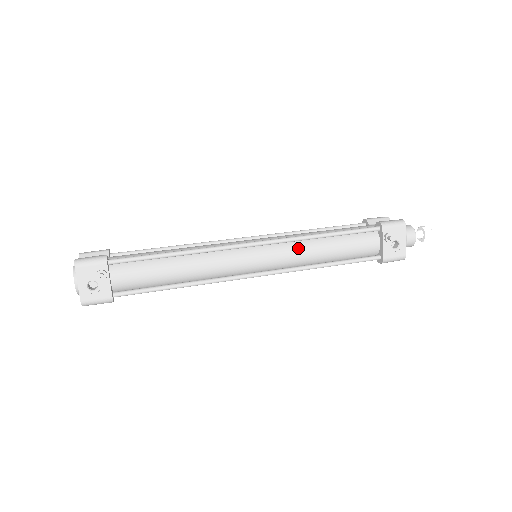
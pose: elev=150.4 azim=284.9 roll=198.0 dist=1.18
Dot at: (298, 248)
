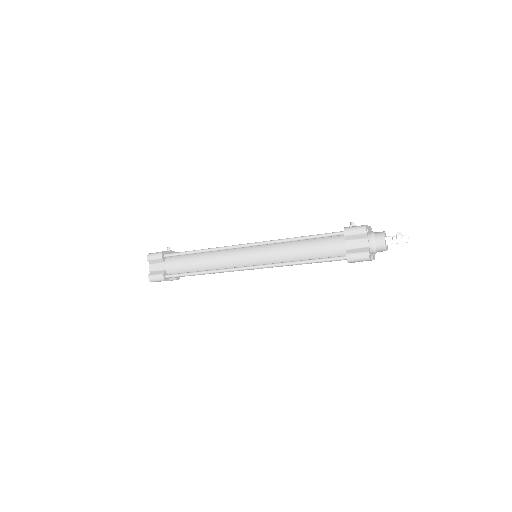
Dot at: occluded
